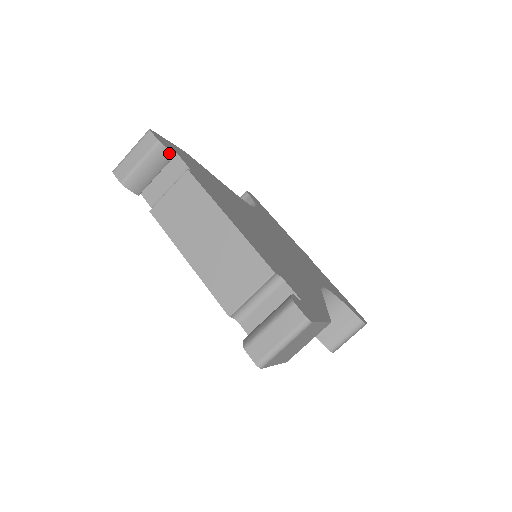
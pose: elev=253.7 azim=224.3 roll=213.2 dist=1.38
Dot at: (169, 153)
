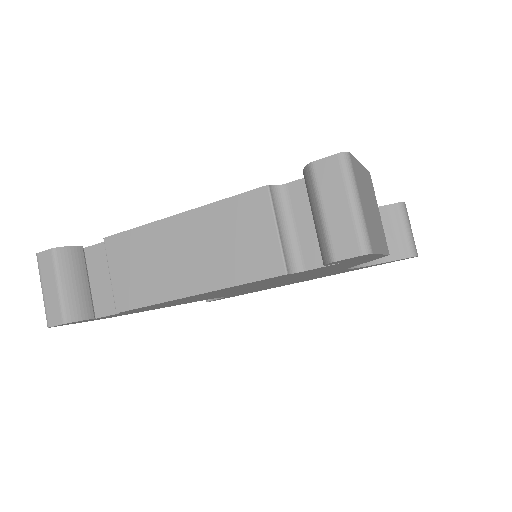
Dot at: (75, 250)
